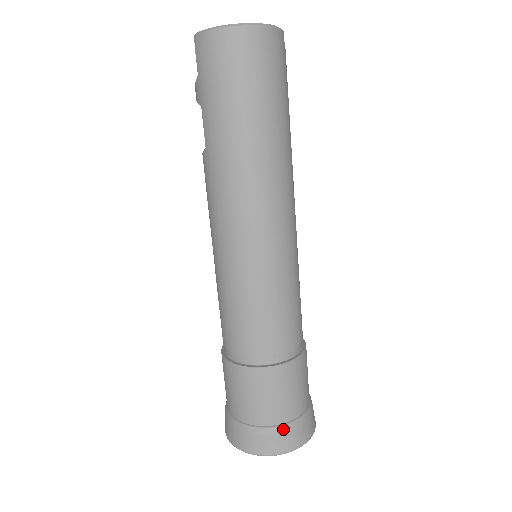
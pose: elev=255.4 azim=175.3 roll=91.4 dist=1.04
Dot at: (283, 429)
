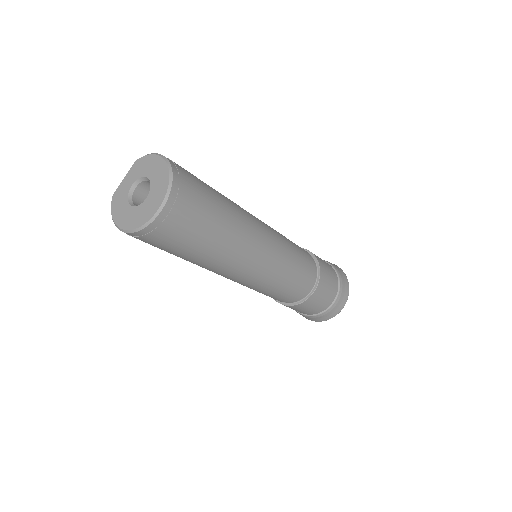
Dot at: (303, 315)
